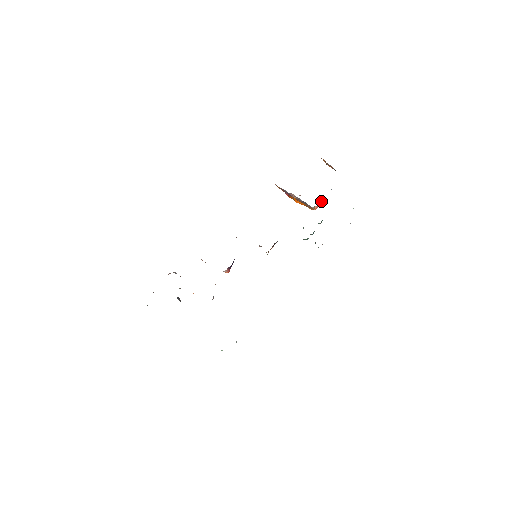
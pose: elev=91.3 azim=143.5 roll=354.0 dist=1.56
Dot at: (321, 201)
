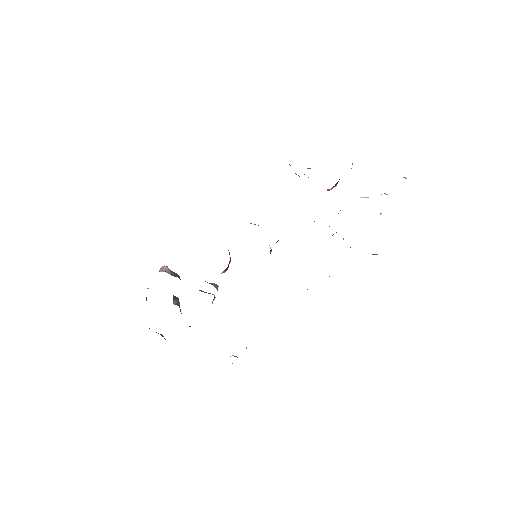
Dot at: occluded
